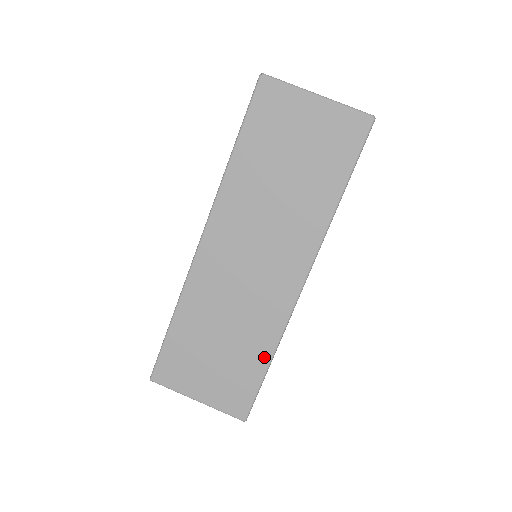
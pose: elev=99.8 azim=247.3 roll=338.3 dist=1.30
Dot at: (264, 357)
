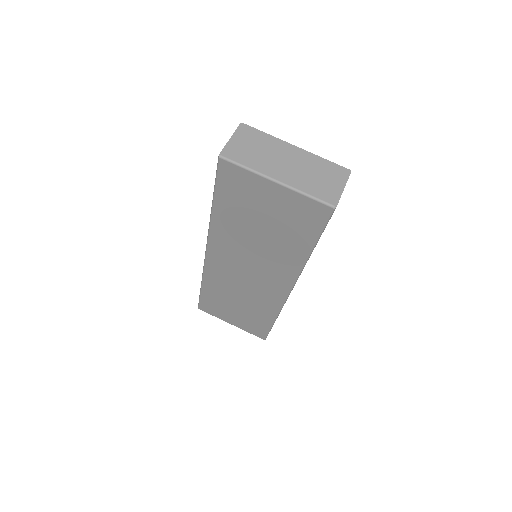
Dot at: (269, 318)
